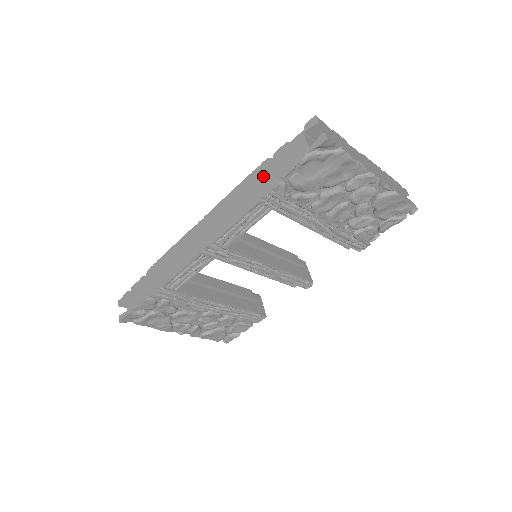
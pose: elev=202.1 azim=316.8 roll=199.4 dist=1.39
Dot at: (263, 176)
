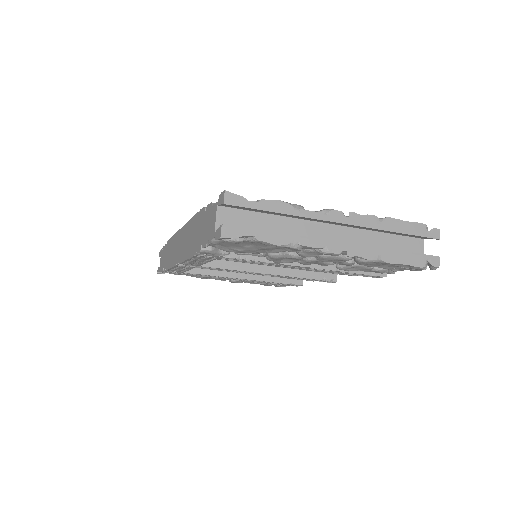
Dot at: (199, 228)
